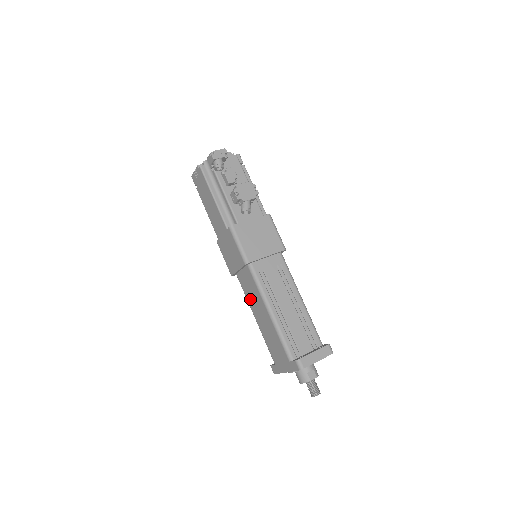
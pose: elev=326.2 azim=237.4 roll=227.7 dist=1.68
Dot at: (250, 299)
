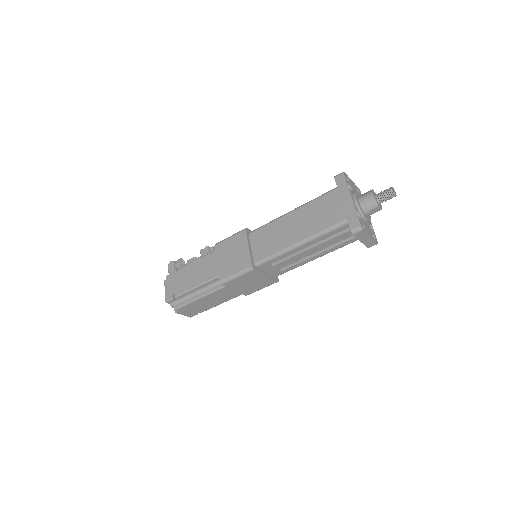
Dot at: (278, 243)
